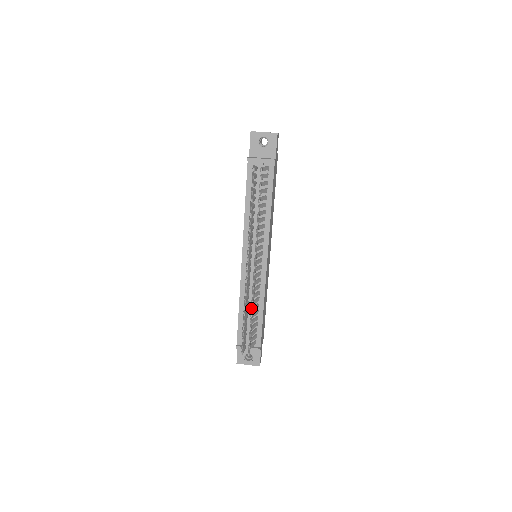
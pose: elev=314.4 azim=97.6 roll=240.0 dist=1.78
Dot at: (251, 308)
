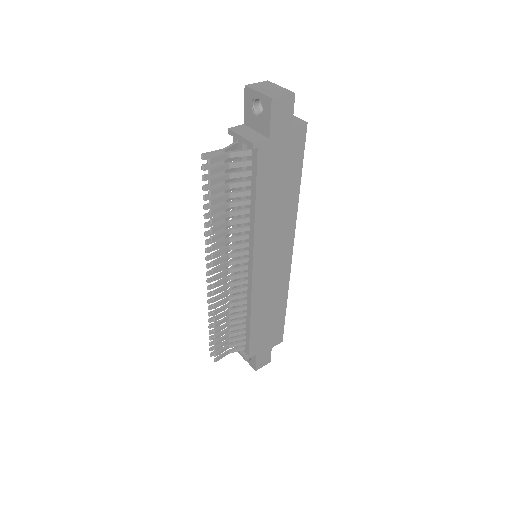
Dot at: occluded
